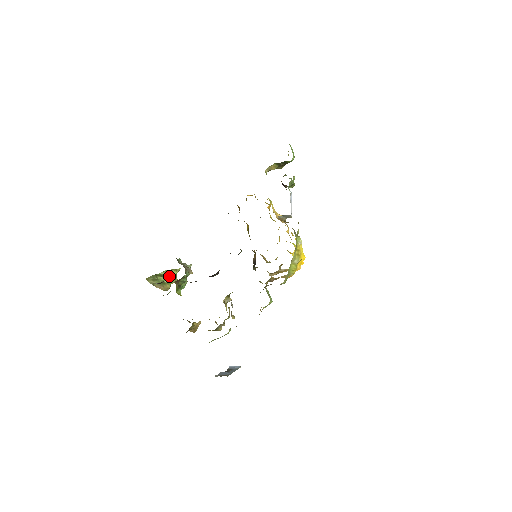
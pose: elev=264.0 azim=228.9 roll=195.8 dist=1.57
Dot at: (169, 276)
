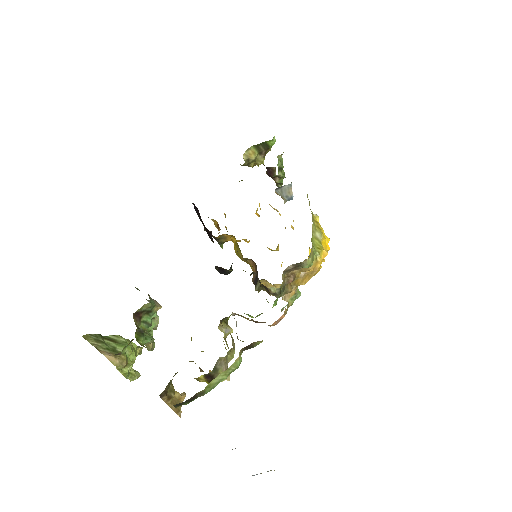
Dot at: (124, 343)
